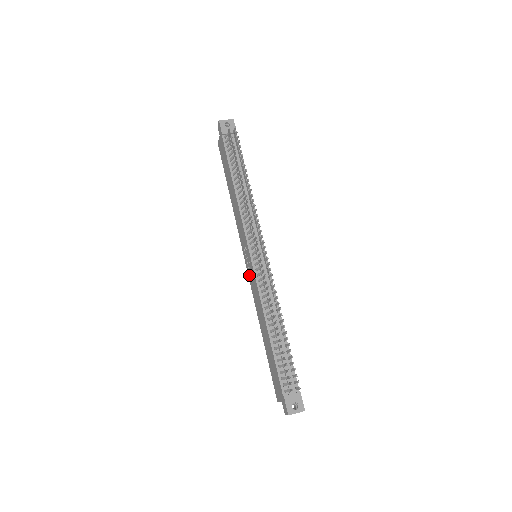
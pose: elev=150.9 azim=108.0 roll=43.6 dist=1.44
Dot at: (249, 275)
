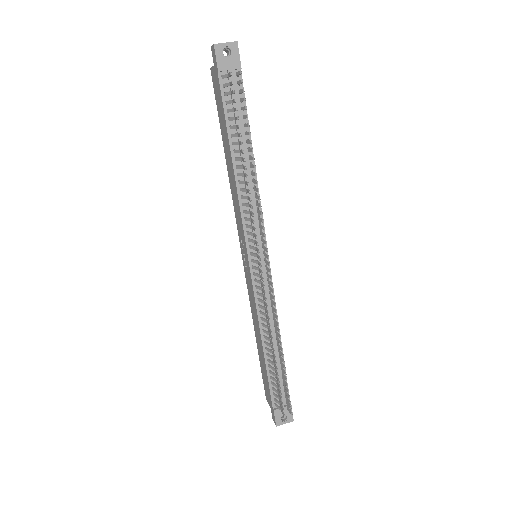
Dot at: (245, 272)
